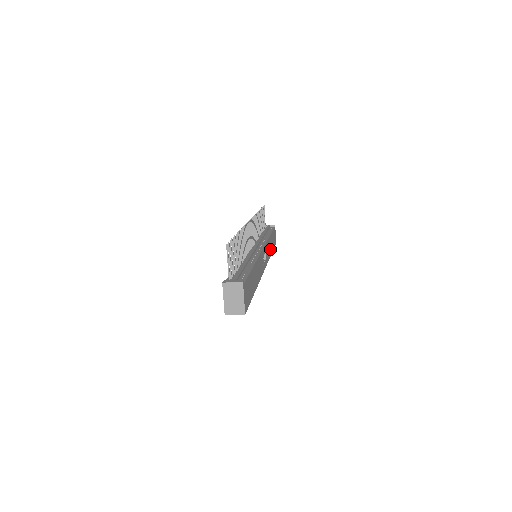
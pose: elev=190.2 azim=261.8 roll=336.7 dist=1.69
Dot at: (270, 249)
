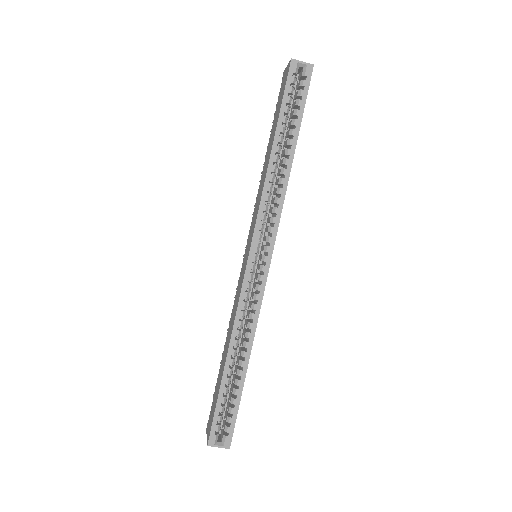
Dot at: occluded
